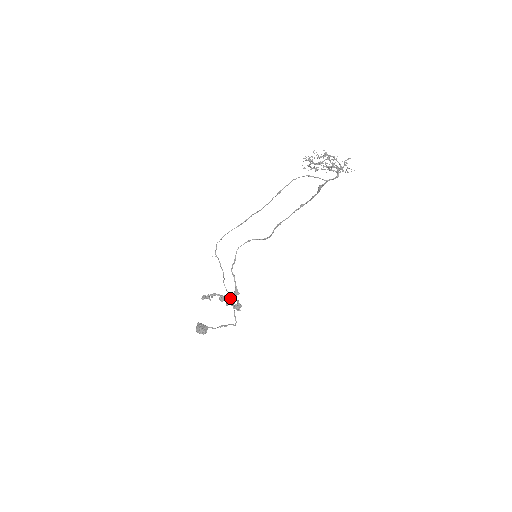
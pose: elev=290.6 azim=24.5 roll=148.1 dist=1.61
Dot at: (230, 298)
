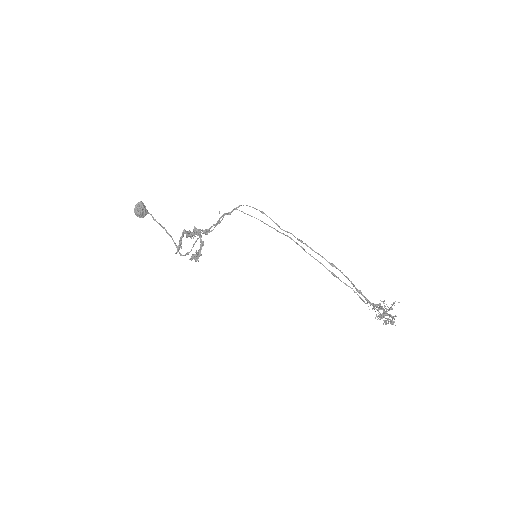
Dot at: (196, 232)
